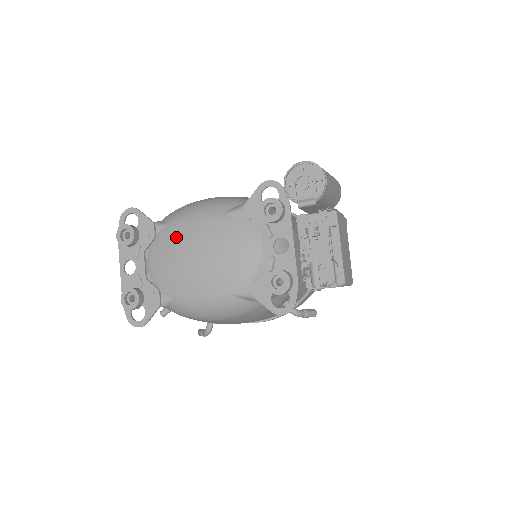
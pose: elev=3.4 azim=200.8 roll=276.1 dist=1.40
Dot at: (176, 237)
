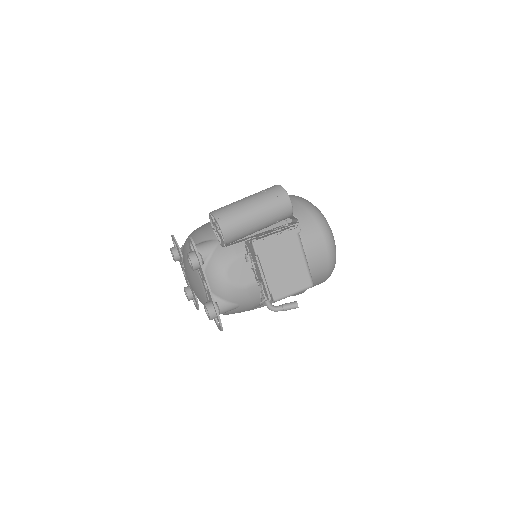
Dot at: (183, 262)
